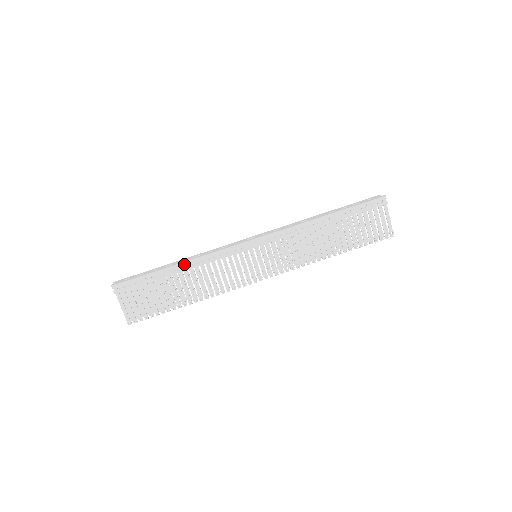
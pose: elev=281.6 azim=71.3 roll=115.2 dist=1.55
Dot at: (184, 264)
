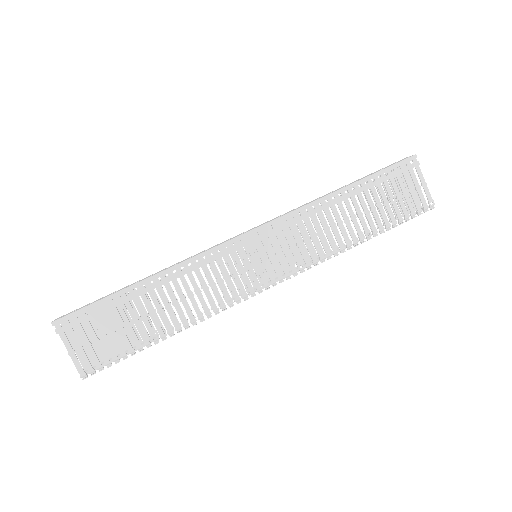
Dot at: (156, 277)
